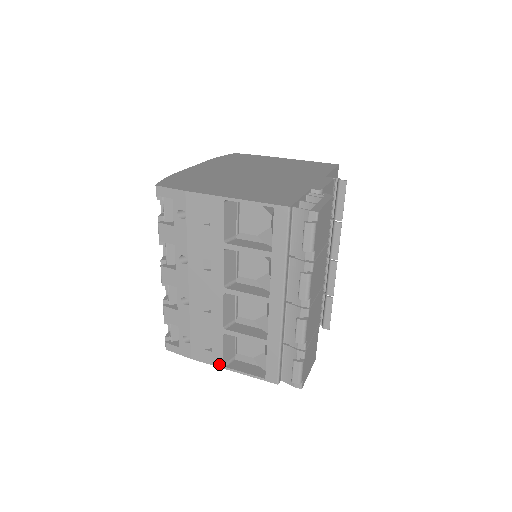
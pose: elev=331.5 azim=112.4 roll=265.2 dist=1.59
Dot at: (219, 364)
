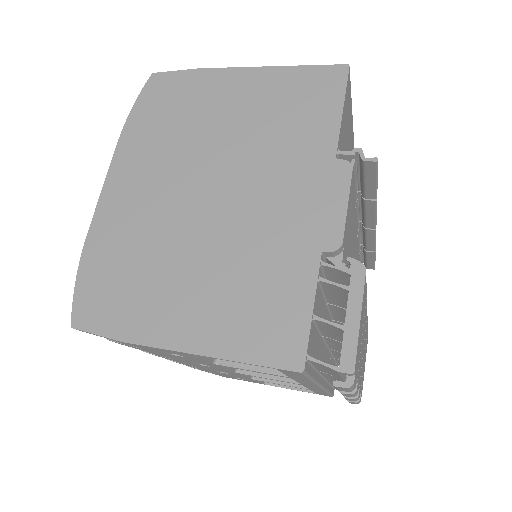
Dot at: occluded
